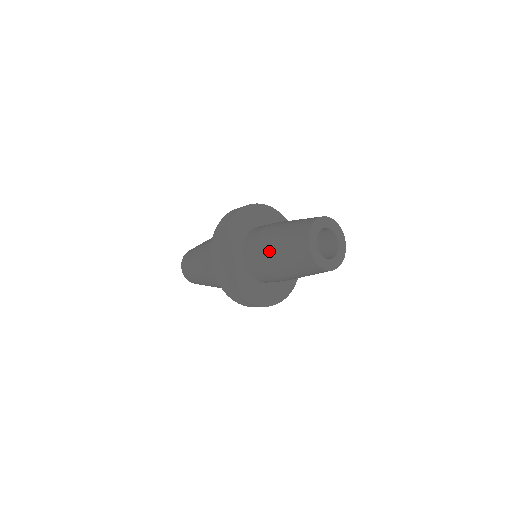
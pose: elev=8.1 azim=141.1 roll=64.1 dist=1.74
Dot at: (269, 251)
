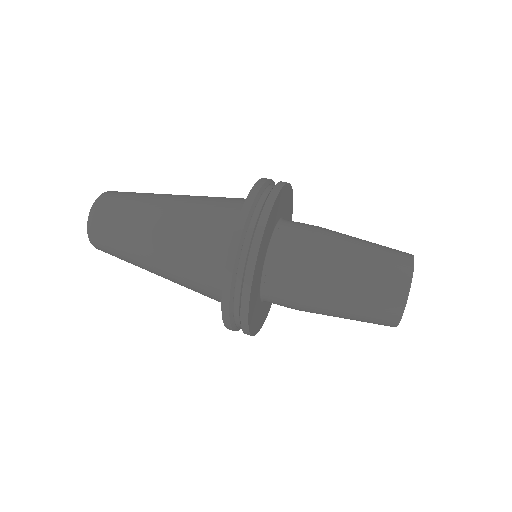
Dot at: (326, 293)
